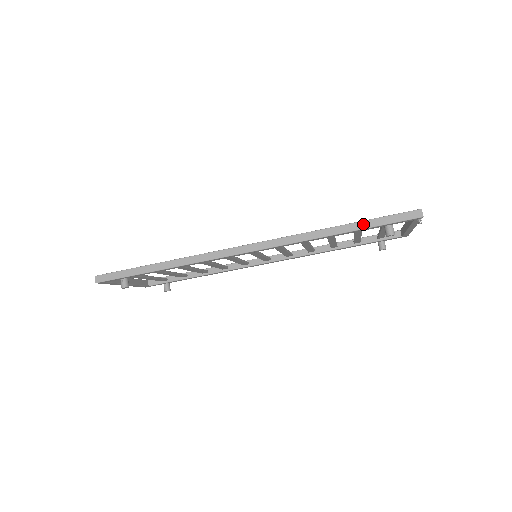
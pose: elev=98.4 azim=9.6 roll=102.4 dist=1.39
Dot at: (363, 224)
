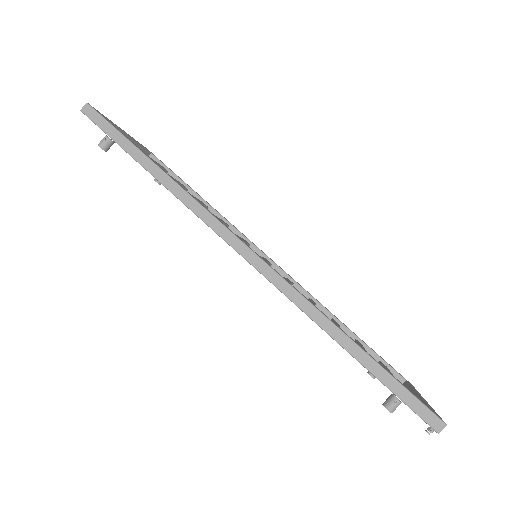
Dot at: (376, 368)
